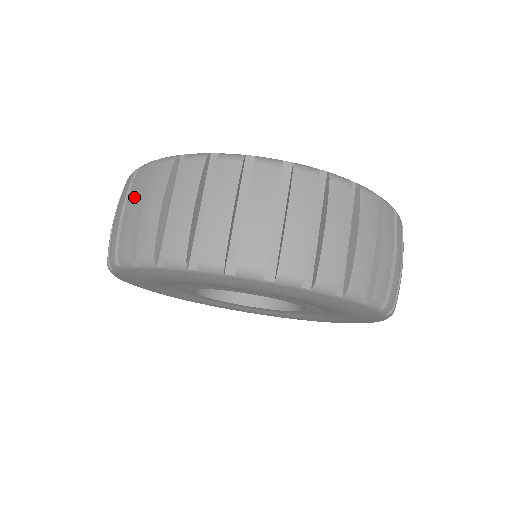
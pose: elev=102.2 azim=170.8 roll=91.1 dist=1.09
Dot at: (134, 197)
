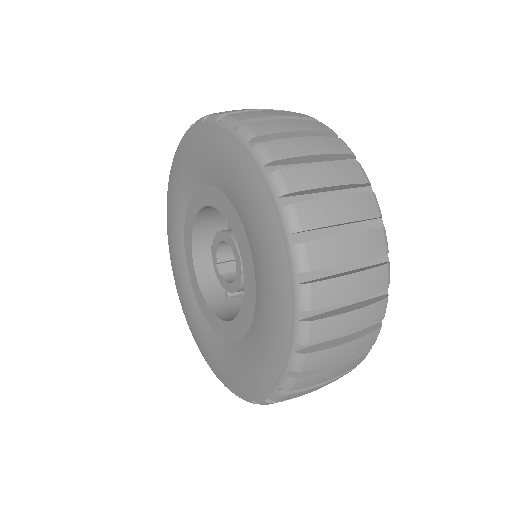
Dot at: occluded
